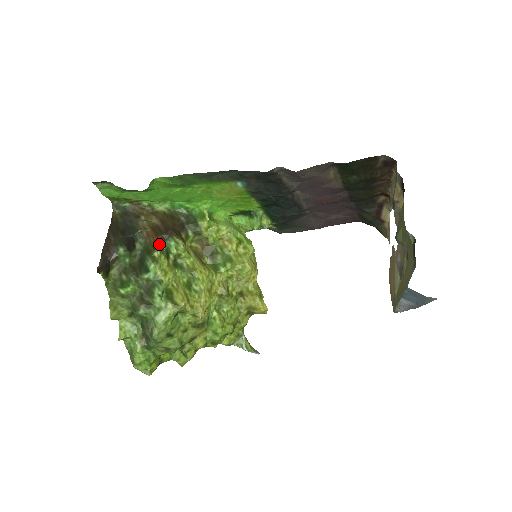
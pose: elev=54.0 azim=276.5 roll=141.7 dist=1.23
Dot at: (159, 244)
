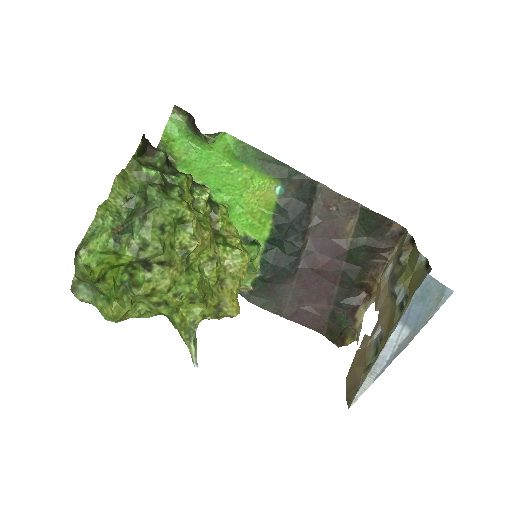
Dot at: (192, 178)
